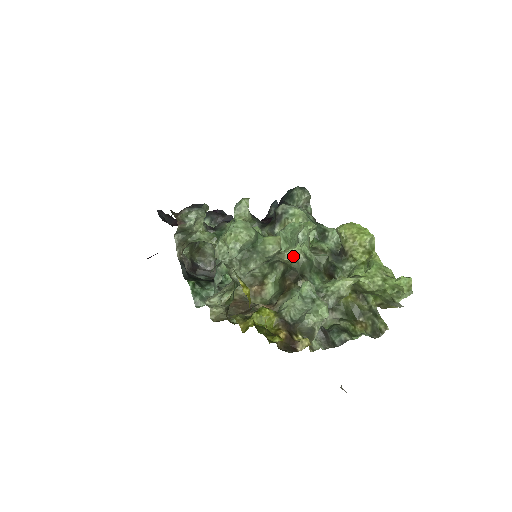
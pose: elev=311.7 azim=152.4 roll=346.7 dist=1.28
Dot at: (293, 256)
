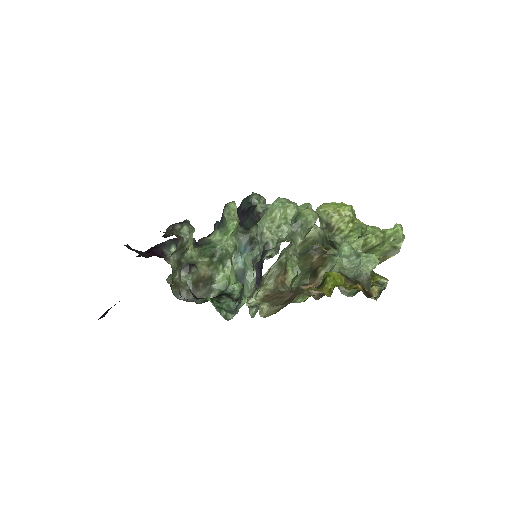
Dot at: (313, 231)
